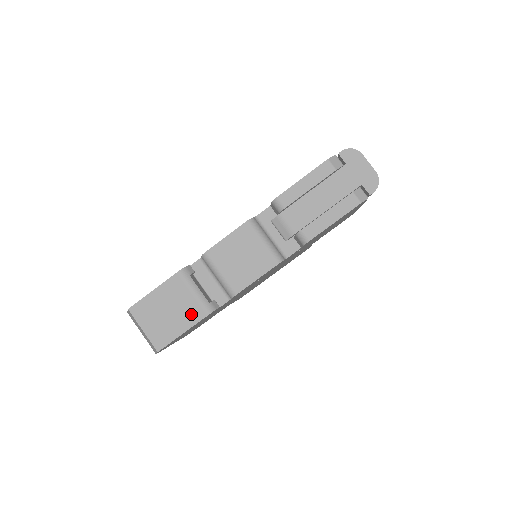
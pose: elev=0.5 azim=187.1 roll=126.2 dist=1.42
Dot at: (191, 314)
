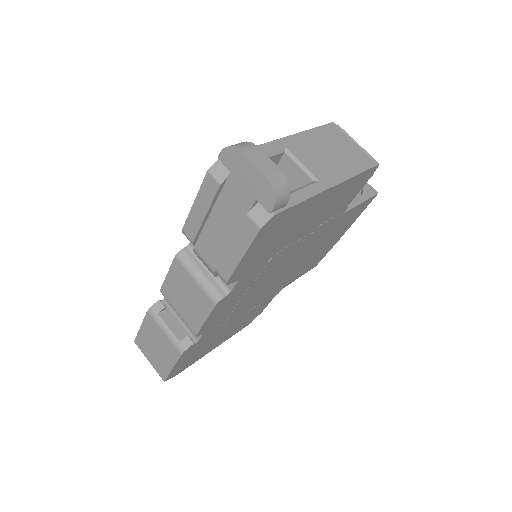
Dot at: (170, 352)
